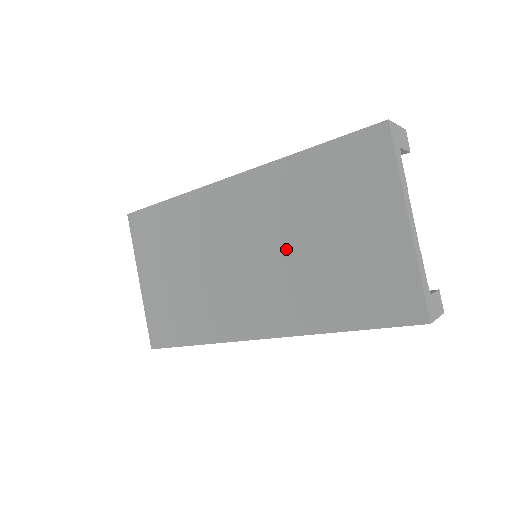
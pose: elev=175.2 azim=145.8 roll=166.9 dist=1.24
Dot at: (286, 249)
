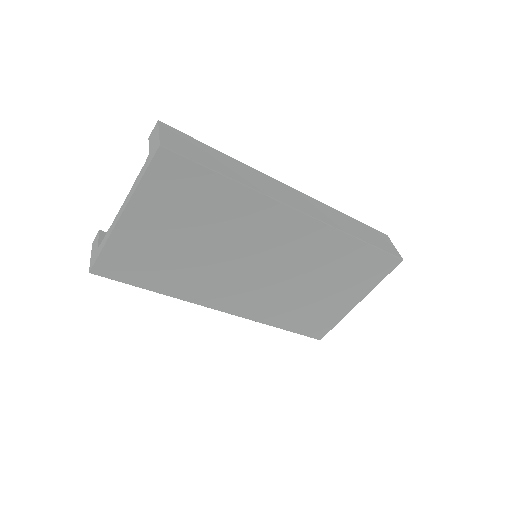
Dot at: (291, 278)
